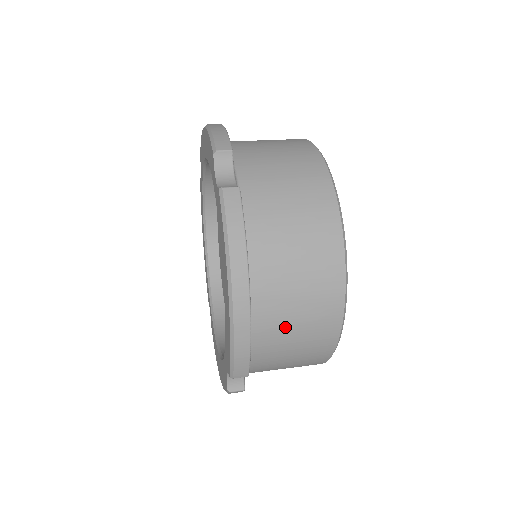
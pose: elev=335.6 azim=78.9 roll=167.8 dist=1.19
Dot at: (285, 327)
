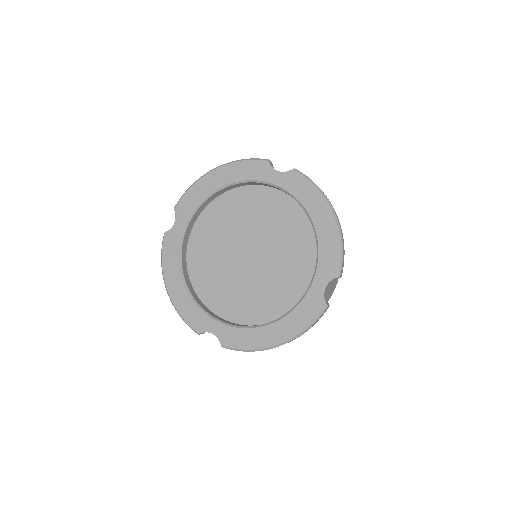
Dot at: occluded
